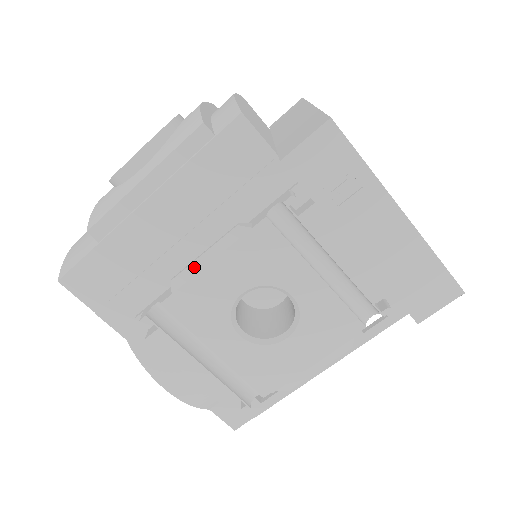
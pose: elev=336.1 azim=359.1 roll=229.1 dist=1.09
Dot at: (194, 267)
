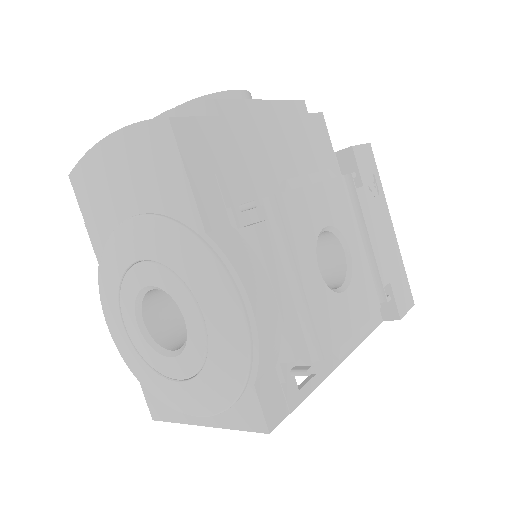
Dot at: (303, 180)
